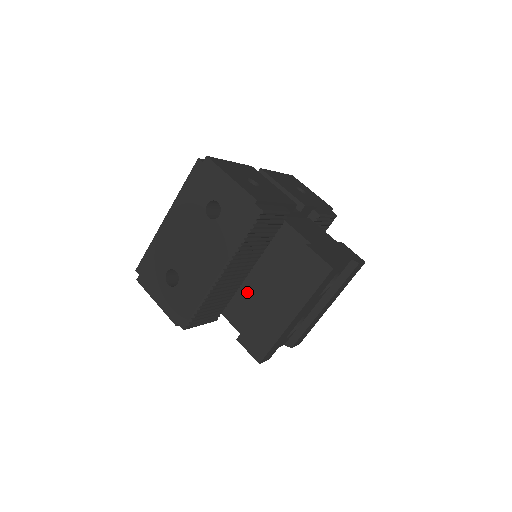
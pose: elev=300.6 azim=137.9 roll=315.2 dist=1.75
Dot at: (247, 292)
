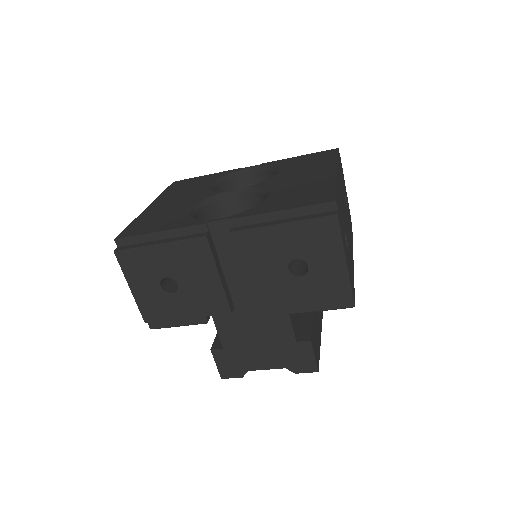
Dot at: occluded
